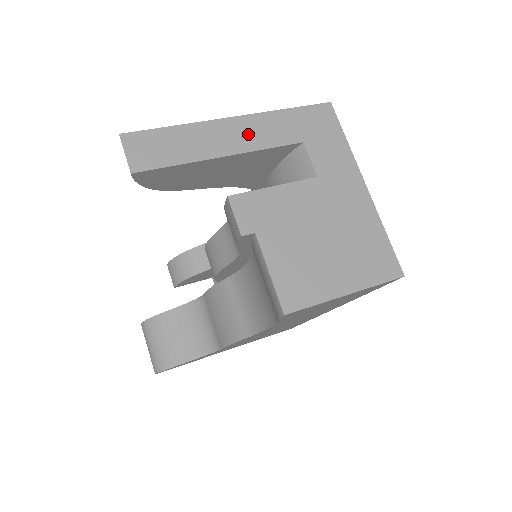
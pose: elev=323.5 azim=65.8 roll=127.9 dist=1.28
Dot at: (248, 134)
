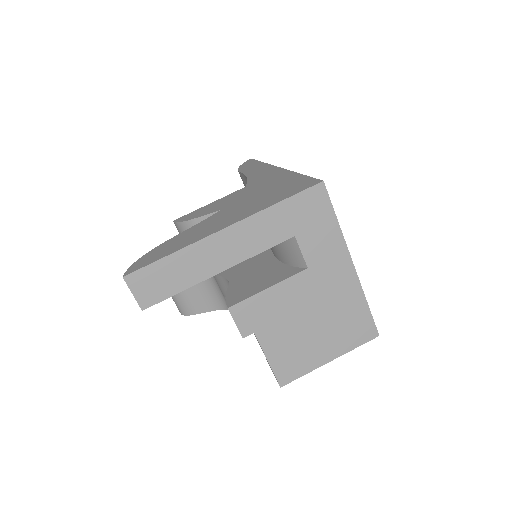
Dot at: (241, 243)
